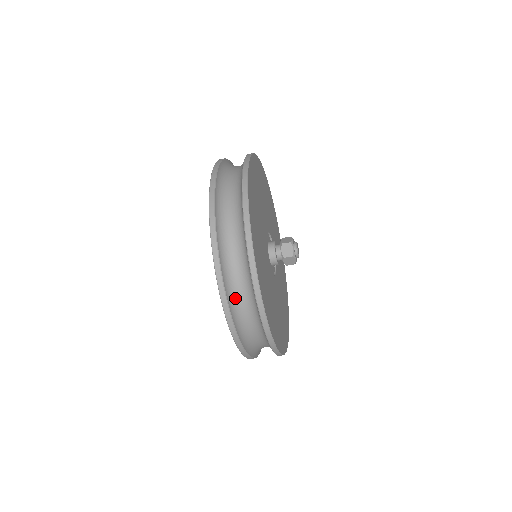
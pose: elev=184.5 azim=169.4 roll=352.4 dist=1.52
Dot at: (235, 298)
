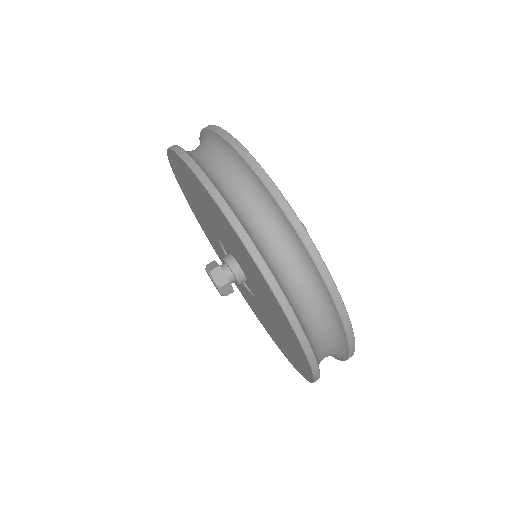
Dot at: occluded
